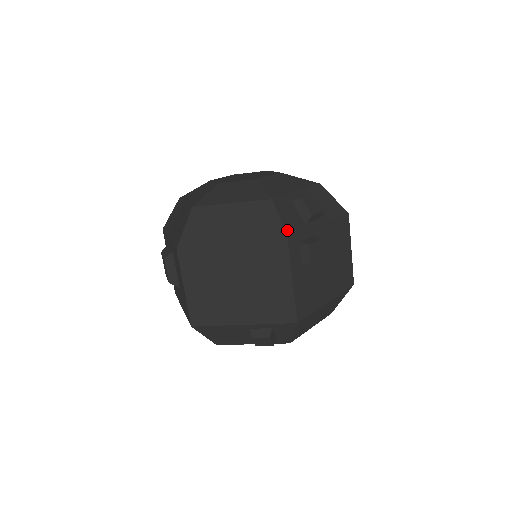
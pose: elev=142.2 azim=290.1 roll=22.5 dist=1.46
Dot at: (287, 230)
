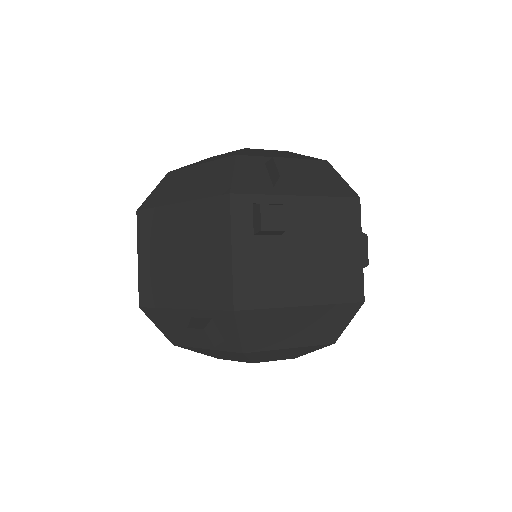
Dot at: (236, 185)
